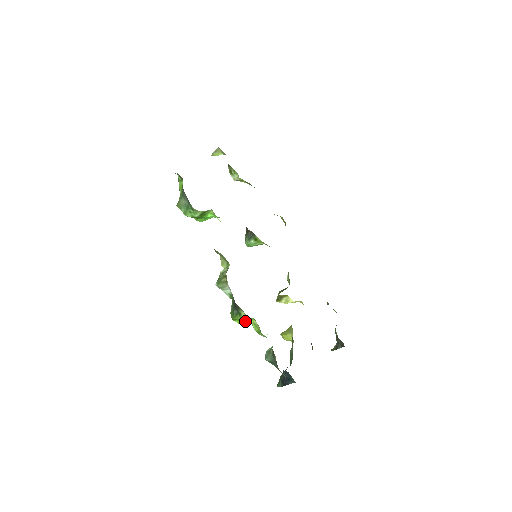
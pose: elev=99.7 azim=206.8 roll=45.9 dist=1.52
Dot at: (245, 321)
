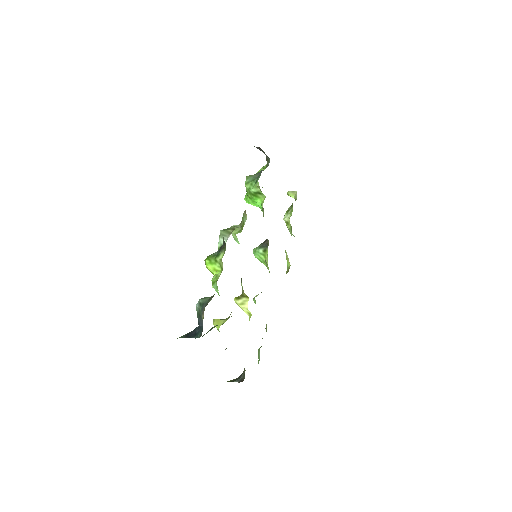
Dot at: (213, 267)
